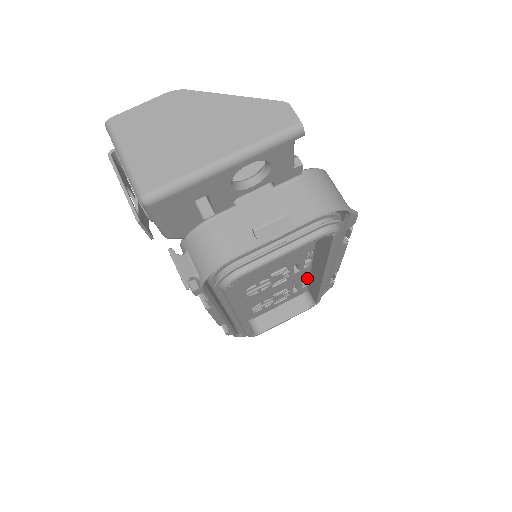
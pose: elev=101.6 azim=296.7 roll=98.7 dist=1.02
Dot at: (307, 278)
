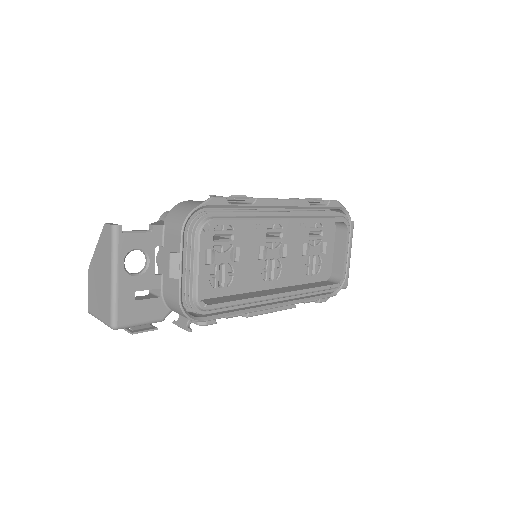
Dot at: (306, 224)
